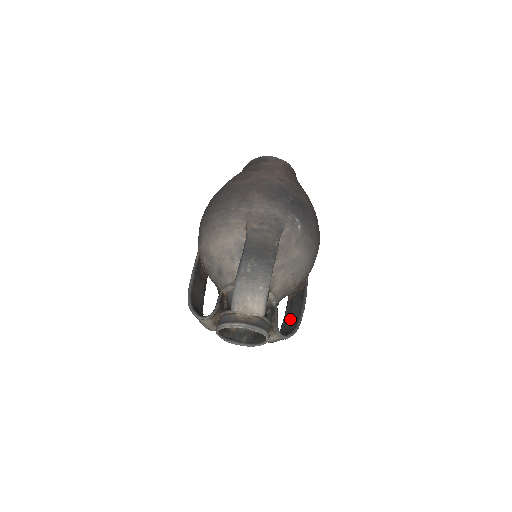
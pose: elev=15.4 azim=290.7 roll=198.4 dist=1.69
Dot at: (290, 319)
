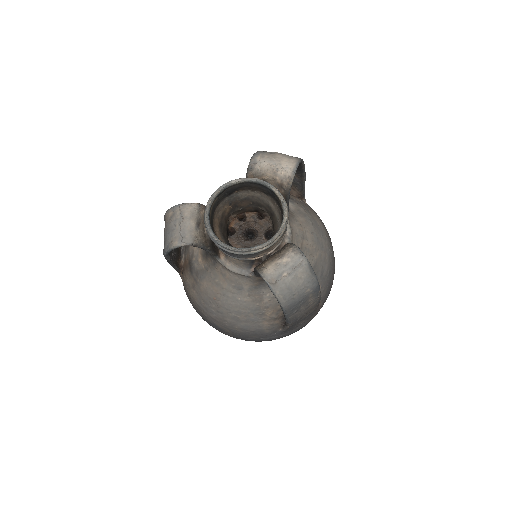
Dot at: occluded
